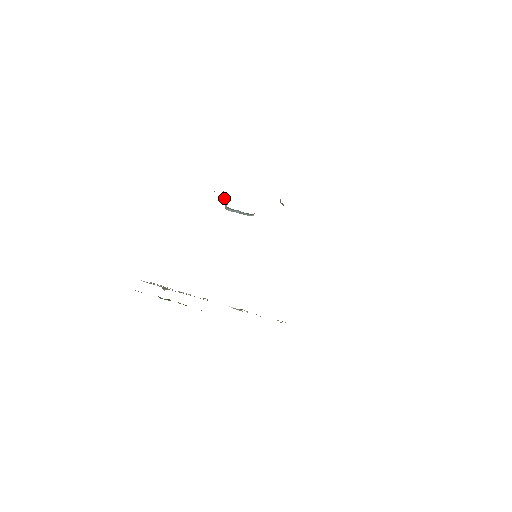
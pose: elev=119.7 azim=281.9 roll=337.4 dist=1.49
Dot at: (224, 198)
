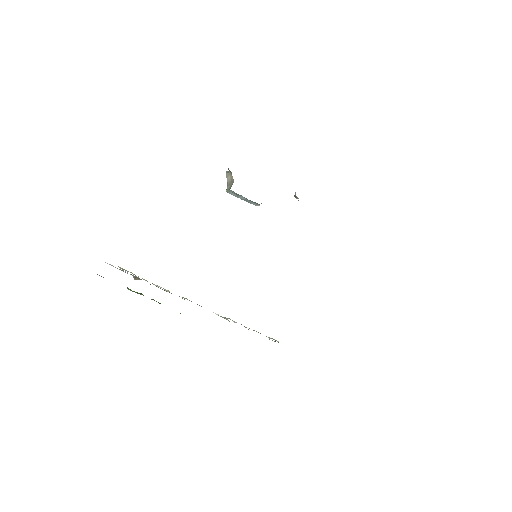
Dot at: (227, 178)
